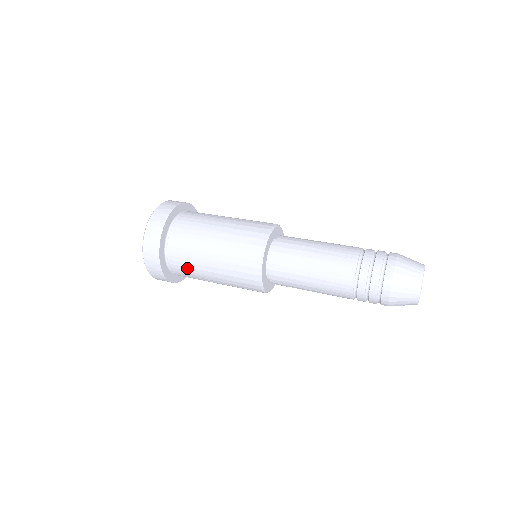
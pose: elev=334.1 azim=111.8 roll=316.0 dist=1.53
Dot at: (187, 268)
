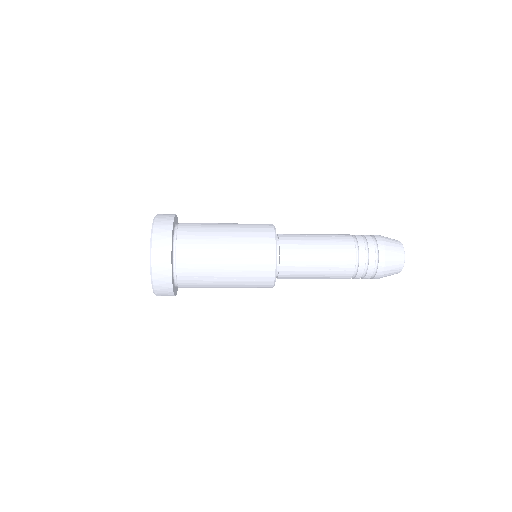
Dot at: (197, 265)
